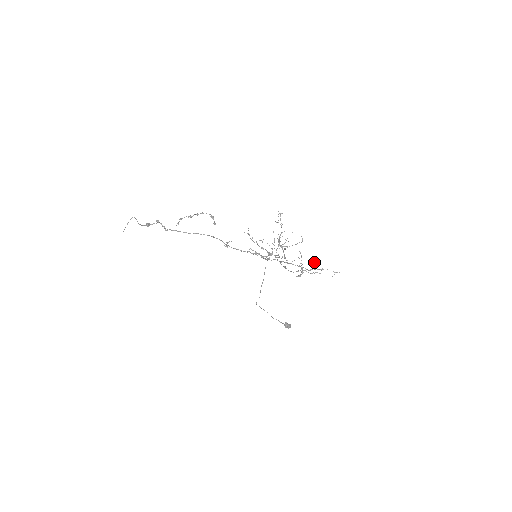
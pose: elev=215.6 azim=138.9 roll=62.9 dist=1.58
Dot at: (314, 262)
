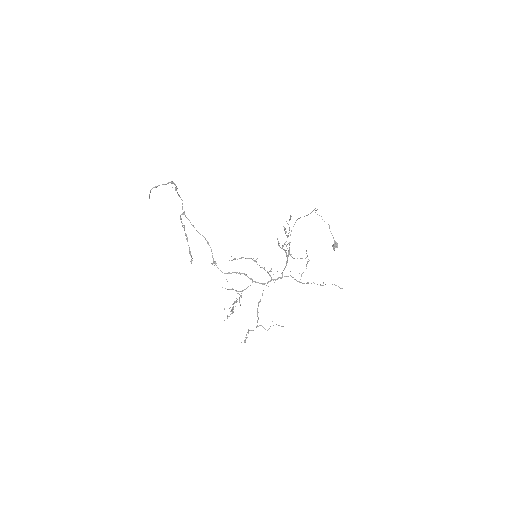
Dot at: occluded
